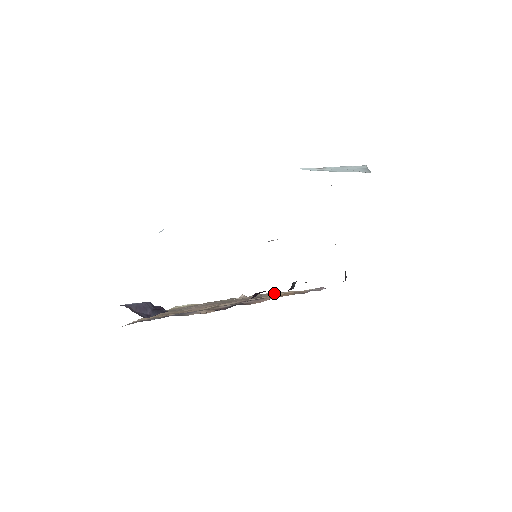
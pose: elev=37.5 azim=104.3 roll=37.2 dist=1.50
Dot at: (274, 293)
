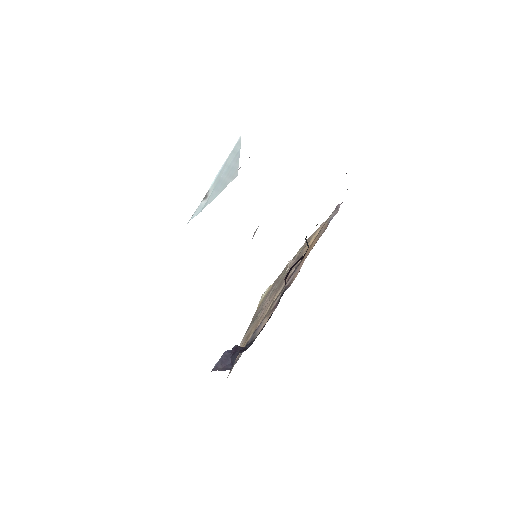
Dot at: (308, 241)
